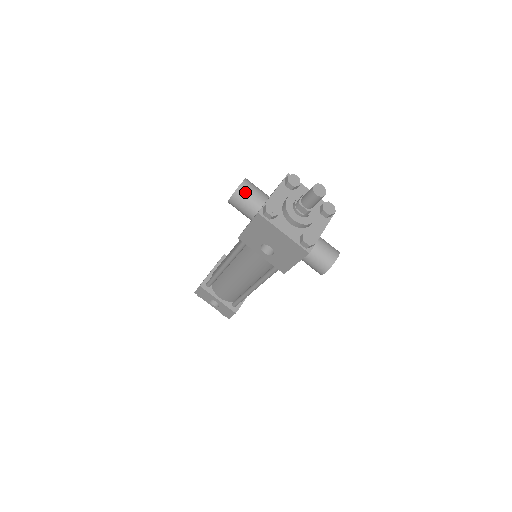
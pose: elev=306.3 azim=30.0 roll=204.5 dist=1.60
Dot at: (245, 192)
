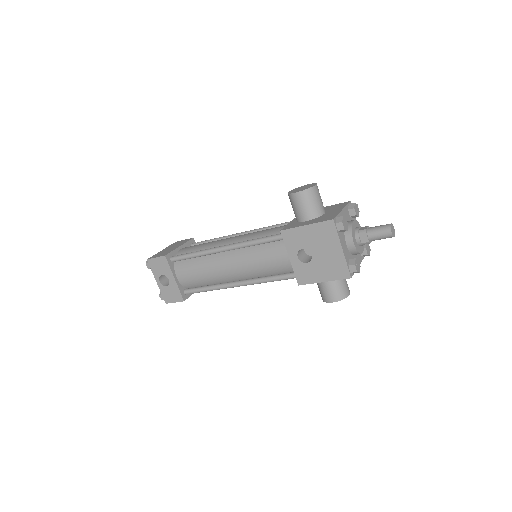
Dot at: (315, 194)
